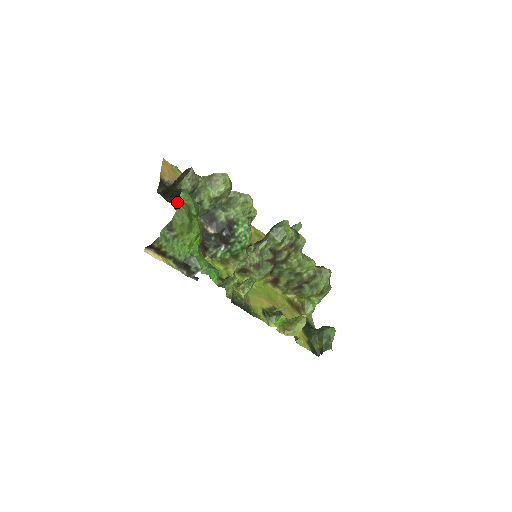
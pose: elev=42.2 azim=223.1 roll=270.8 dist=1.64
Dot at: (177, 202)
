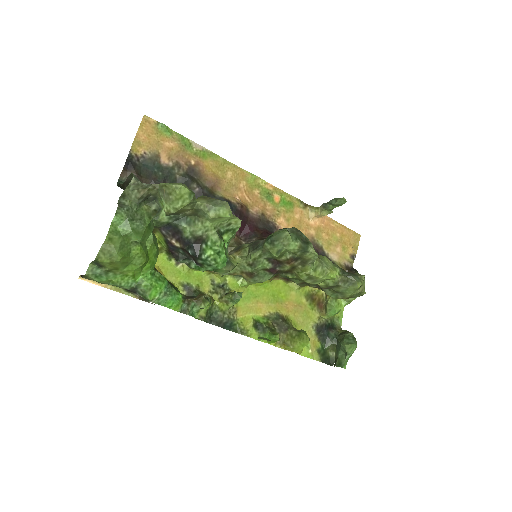
Dot at: occluded
